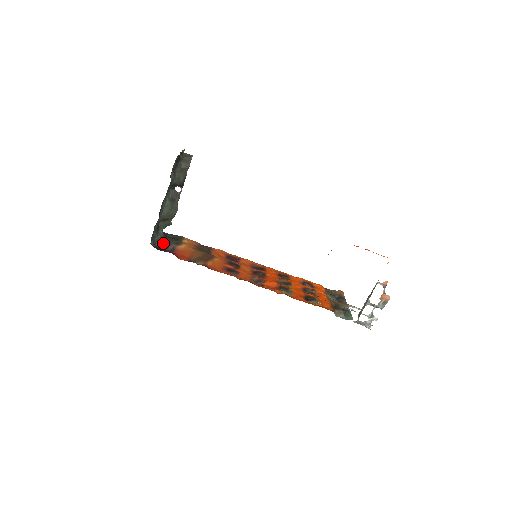
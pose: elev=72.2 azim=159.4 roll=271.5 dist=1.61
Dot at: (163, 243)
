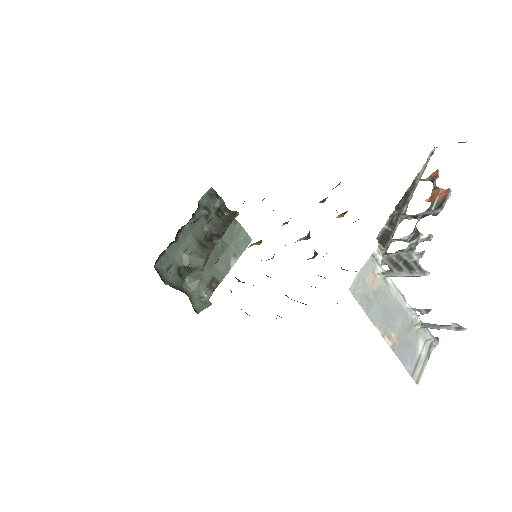
Dot at: (177, 289)
